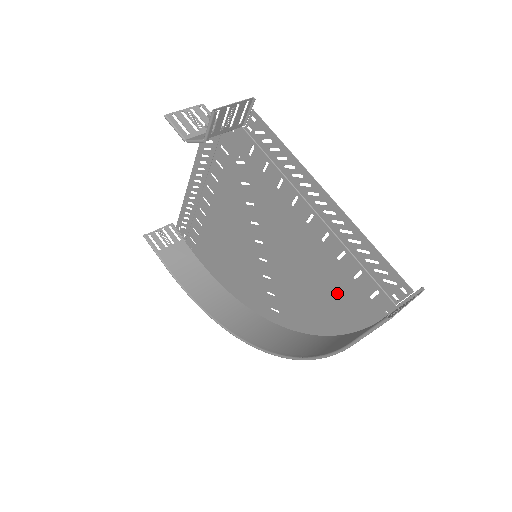
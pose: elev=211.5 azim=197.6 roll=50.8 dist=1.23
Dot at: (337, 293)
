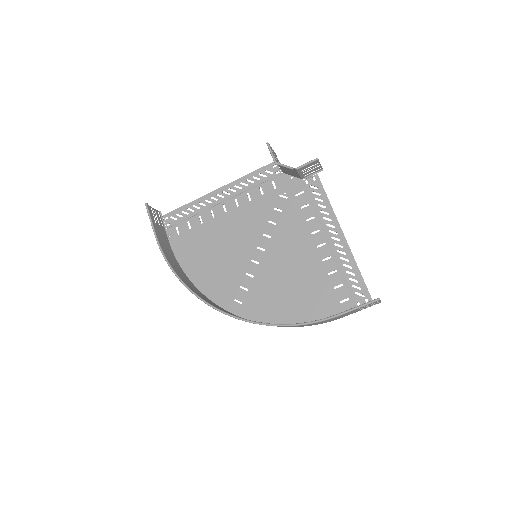
Dot at: (313, 296)
